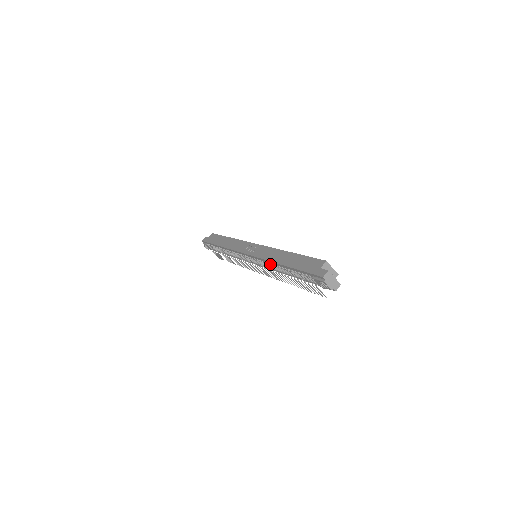
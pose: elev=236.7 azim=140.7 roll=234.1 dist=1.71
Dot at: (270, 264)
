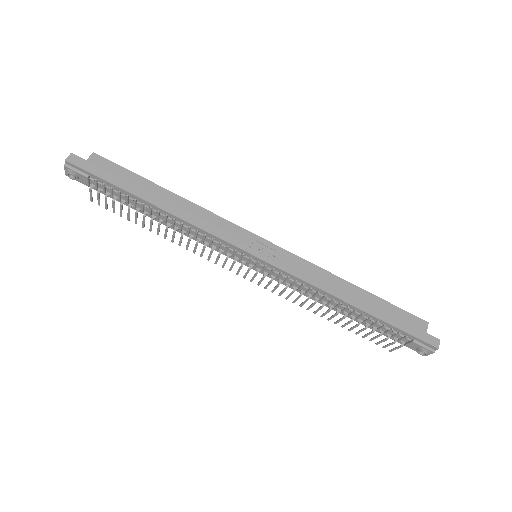
Dot at: (319, 293)
